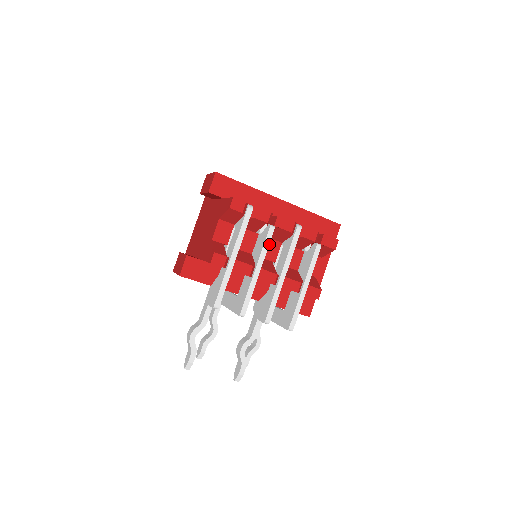
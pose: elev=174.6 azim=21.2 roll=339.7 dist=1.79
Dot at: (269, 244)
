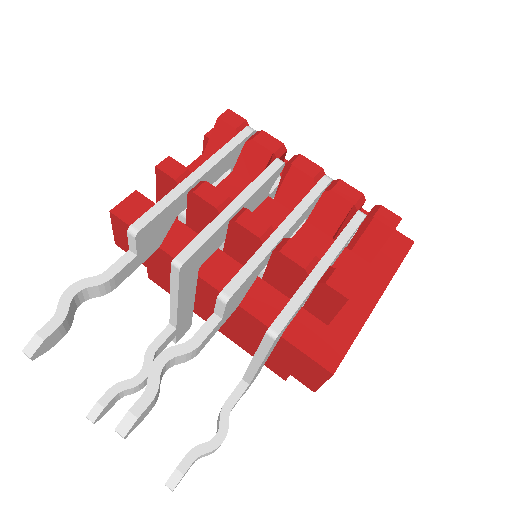
Dot at: (275, 210)
